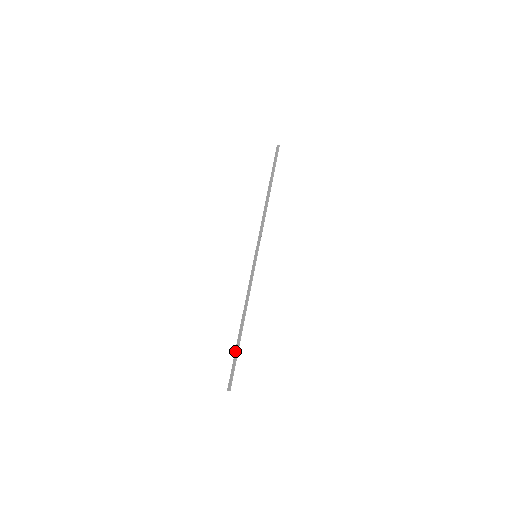
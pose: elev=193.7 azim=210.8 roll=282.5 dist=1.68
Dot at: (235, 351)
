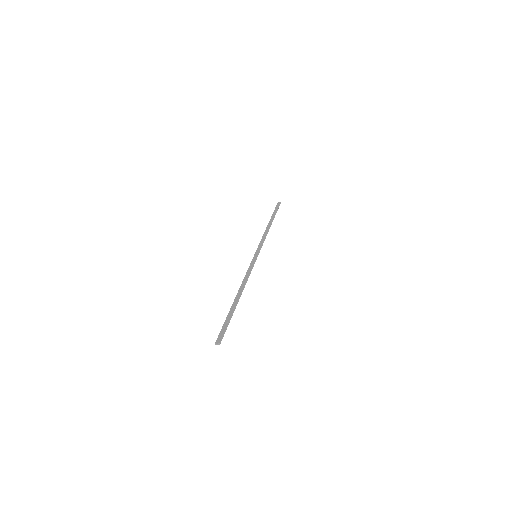
Dot at: (228, 314)
